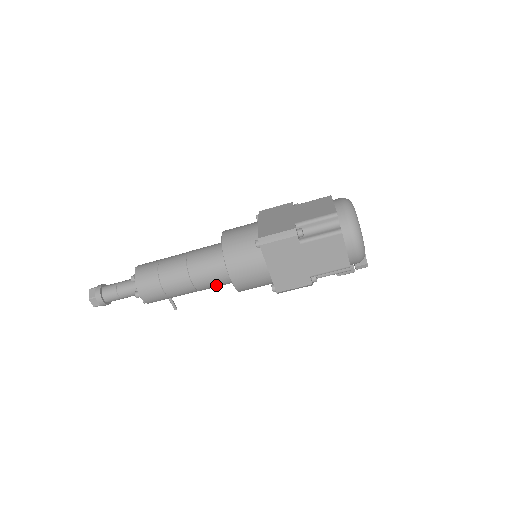
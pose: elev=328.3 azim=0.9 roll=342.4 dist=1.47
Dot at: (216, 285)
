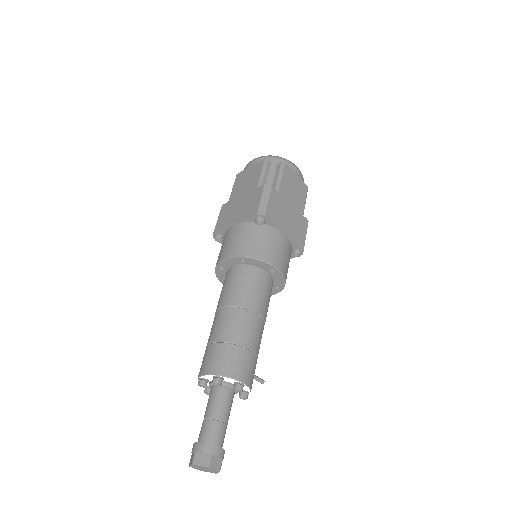
Dot at: (269, 301)
